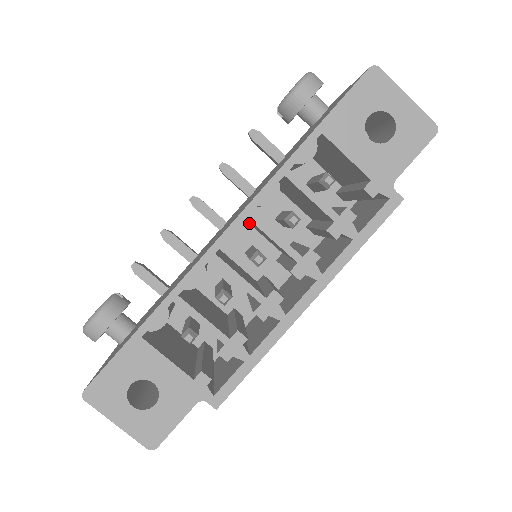
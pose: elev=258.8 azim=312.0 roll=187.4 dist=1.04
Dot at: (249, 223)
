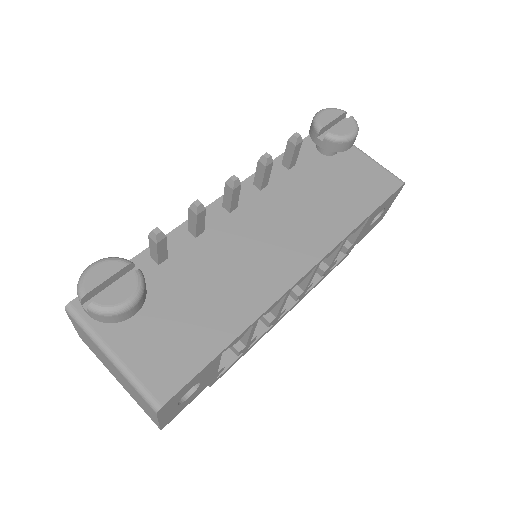
Dot at: occluded
